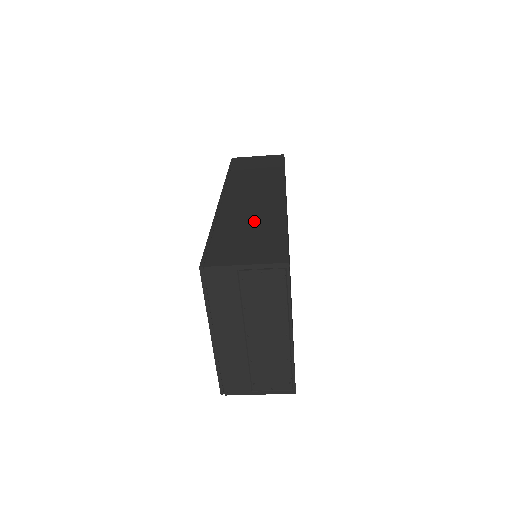
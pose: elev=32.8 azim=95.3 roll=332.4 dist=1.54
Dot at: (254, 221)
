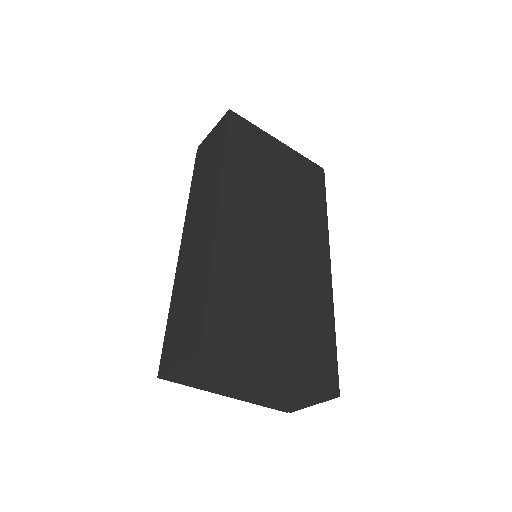
Dot at: (192, 278)
